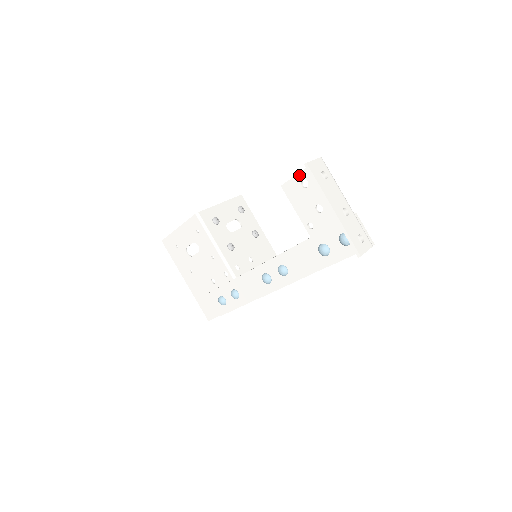
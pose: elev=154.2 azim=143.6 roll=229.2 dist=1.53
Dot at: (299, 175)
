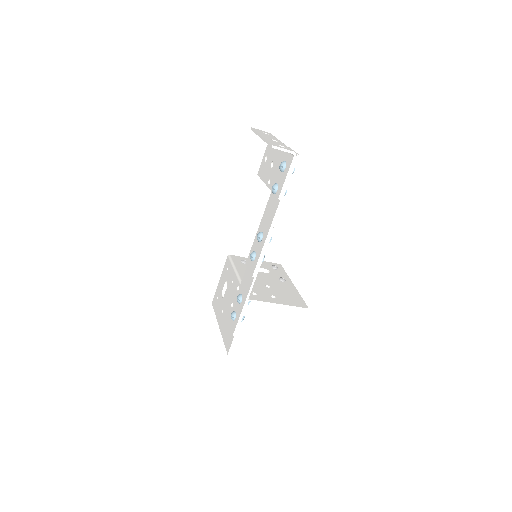
Dot at: (264, 157)
